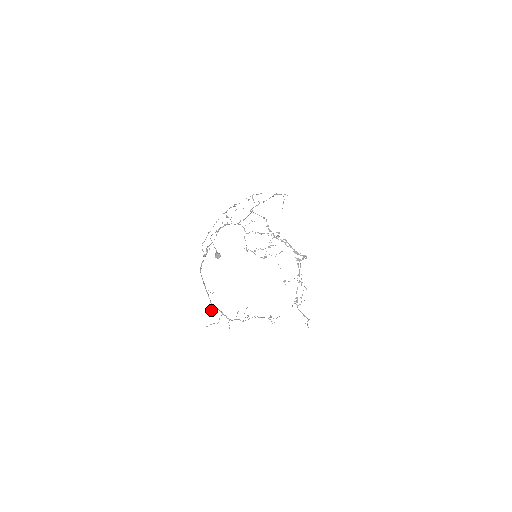
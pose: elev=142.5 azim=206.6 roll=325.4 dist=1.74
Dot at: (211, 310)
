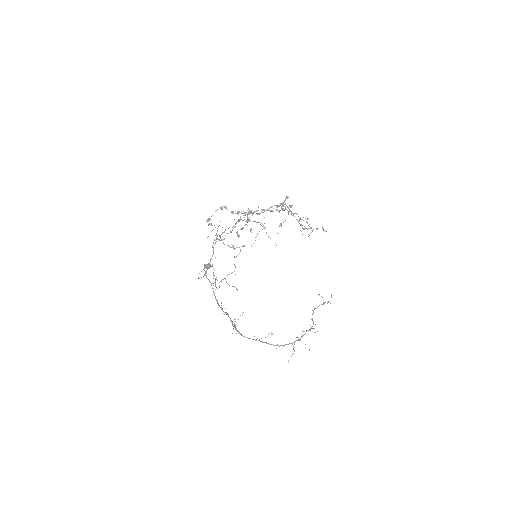
Dot at: occluded
